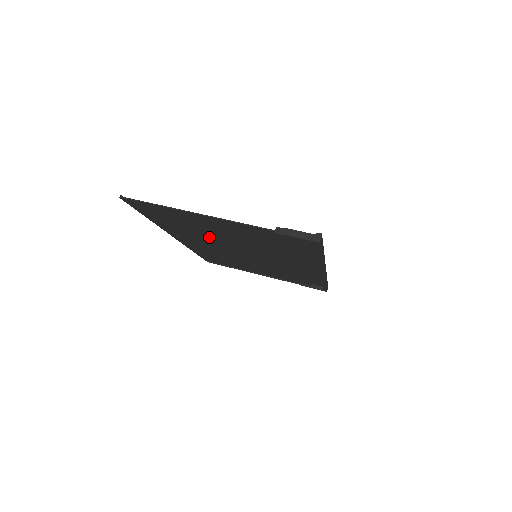
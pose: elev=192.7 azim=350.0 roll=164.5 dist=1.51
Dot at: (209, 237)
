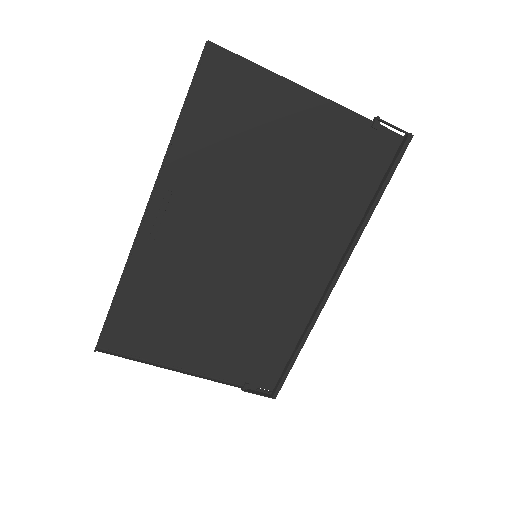
Dot at: (234, 184)
